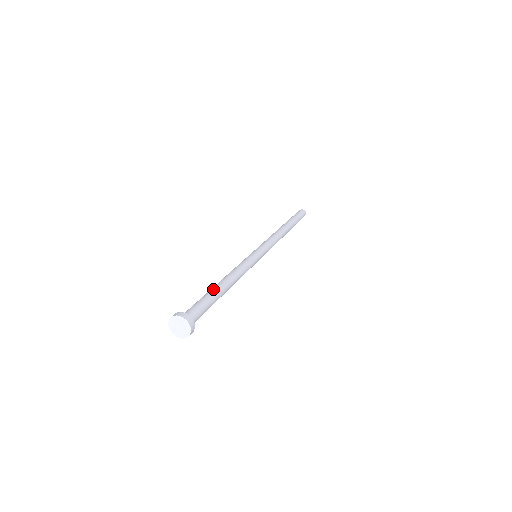
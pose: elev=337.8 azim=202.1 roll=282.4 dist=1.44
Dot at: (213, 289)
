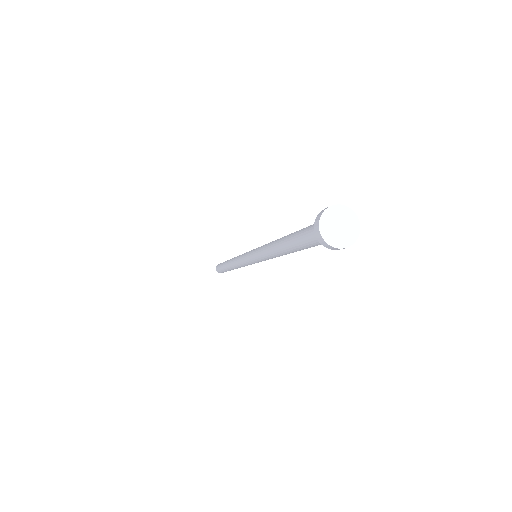
Dot at: occluded
